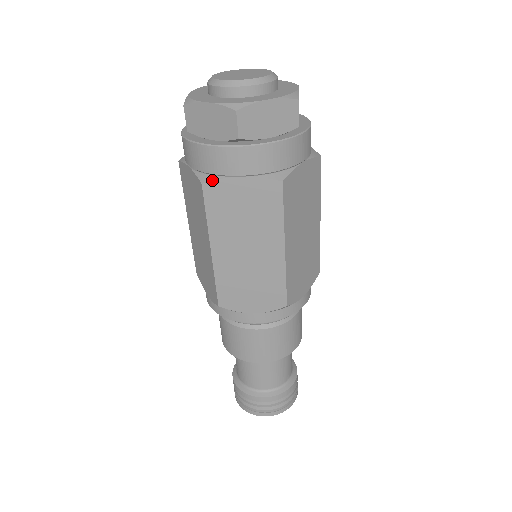
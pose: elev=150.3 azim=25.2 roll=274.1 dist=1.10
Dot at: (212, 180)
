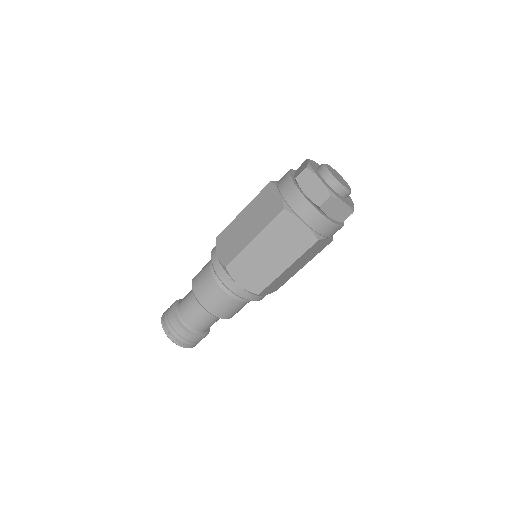
Dot at: (274, 184)
